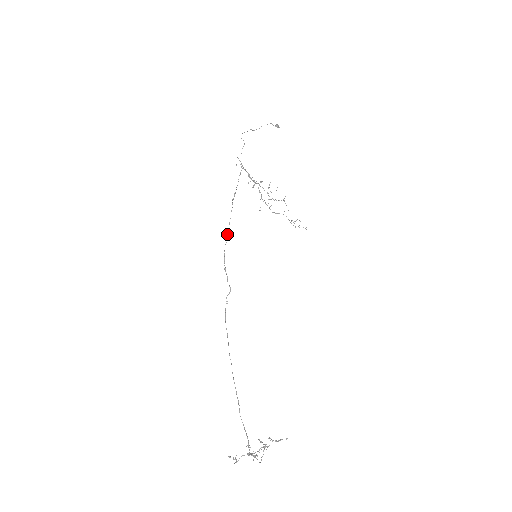
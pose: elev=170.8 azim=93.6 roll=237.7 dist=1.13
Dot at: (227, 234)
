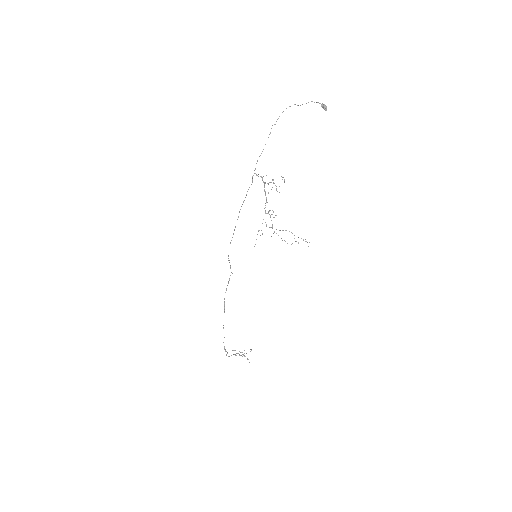
Dot at: (232, 237)
